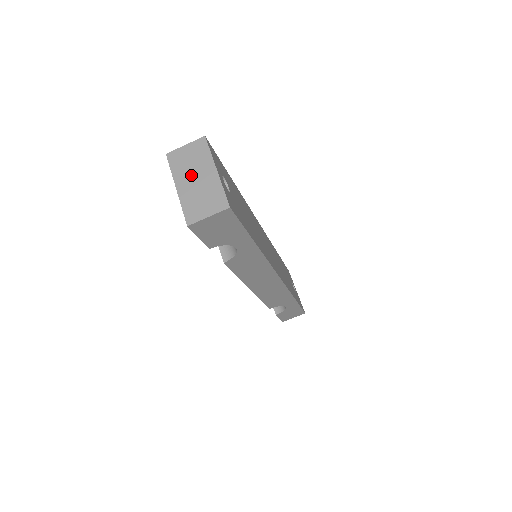
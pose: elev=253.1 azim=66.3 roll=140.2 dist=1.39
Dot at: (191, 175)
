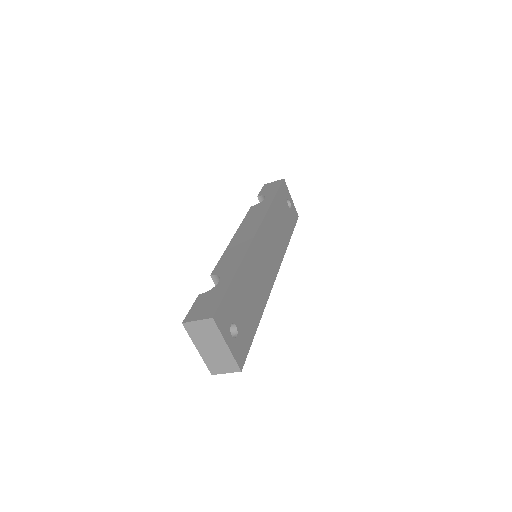
Dot at: (207, 344)
